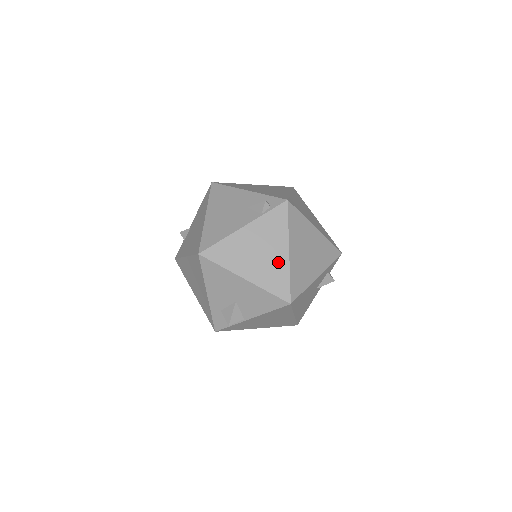
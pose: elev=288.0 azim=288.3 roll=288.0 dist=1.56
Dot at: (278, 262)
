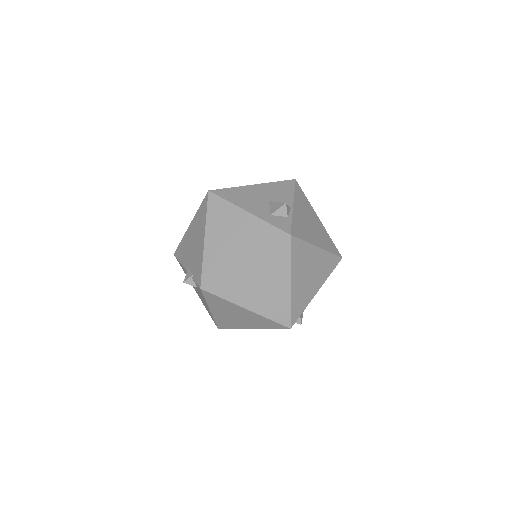
Dot at: occluded
